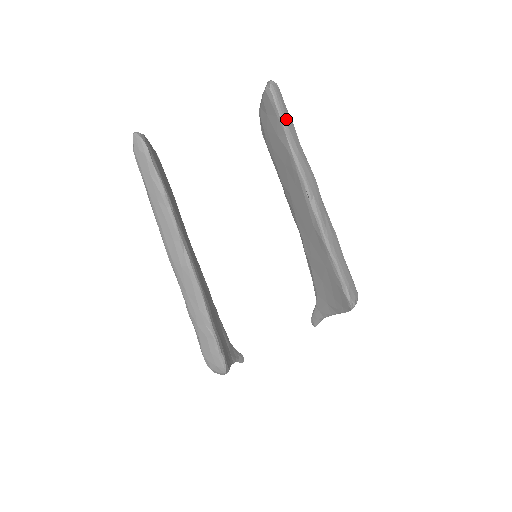
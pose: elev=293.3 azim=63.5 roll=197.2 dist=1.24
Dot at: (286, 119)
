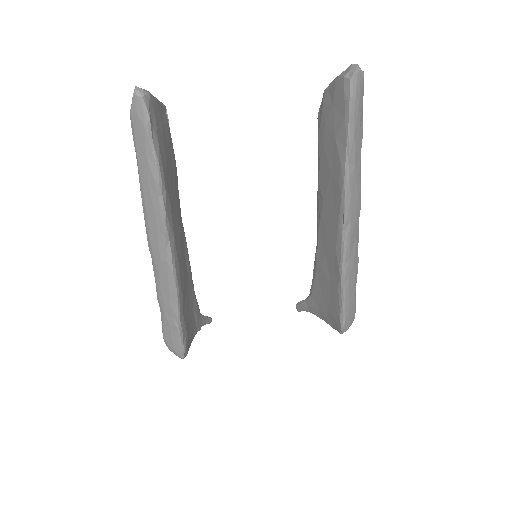
Dot at: (356, 126)
